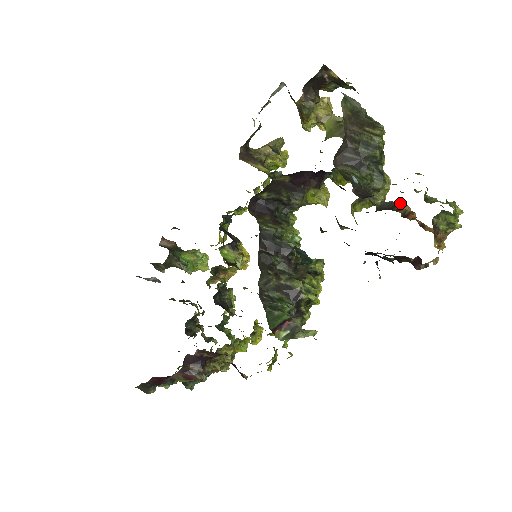
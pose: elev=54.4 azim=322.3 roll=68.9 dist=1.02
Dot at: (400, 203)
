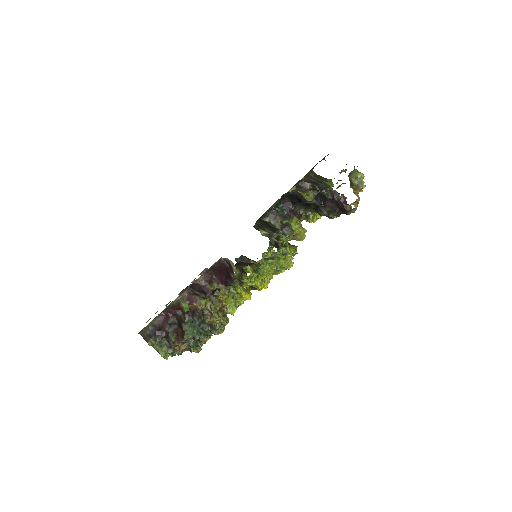
Dot at: occluded
